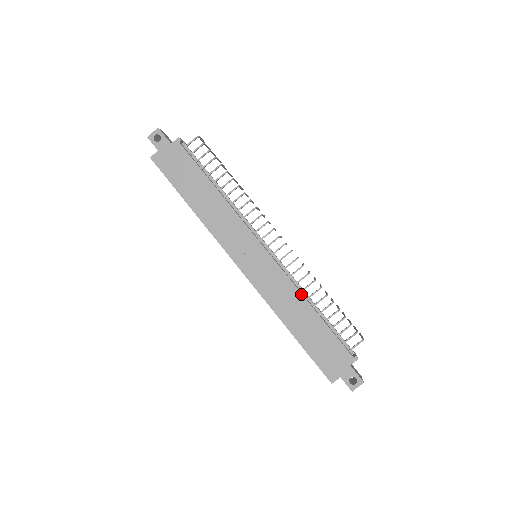
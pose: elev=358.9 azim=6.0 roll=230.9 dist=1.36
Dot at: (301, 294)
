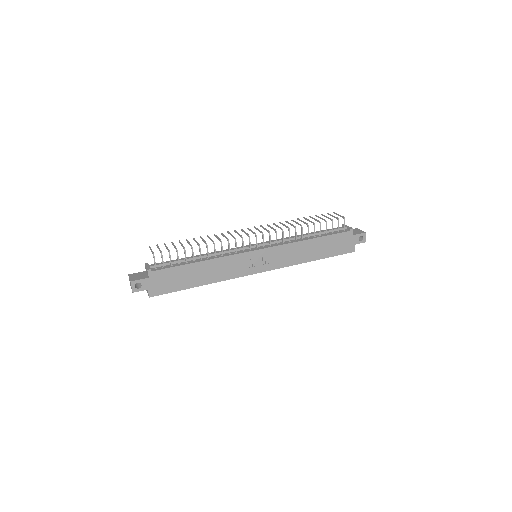
Dot at: (299, 242)
